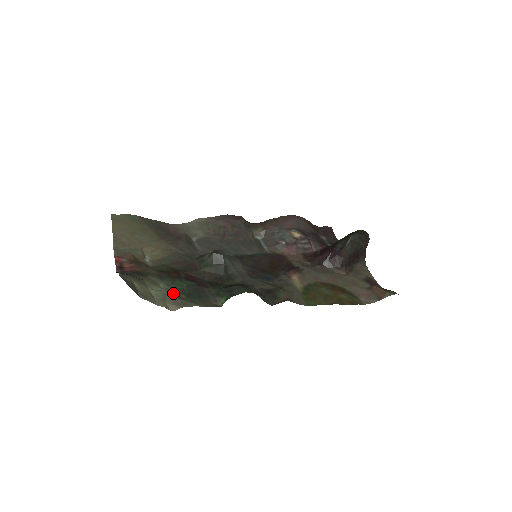
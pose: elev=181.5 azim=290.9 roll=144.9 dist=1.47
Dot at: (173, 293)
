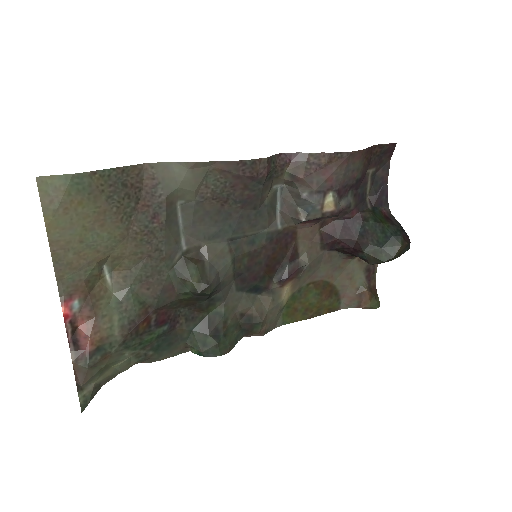
Dot at: (139, 355)
